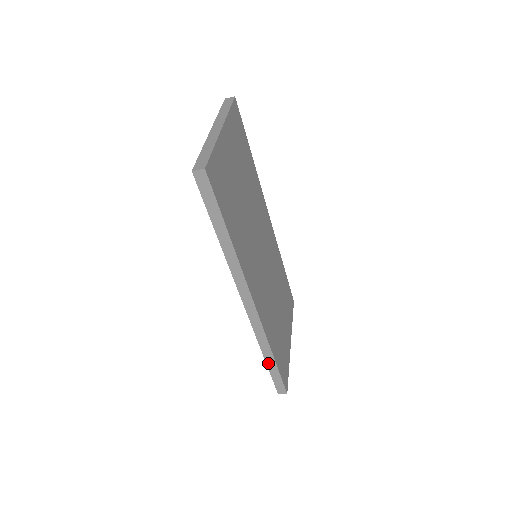
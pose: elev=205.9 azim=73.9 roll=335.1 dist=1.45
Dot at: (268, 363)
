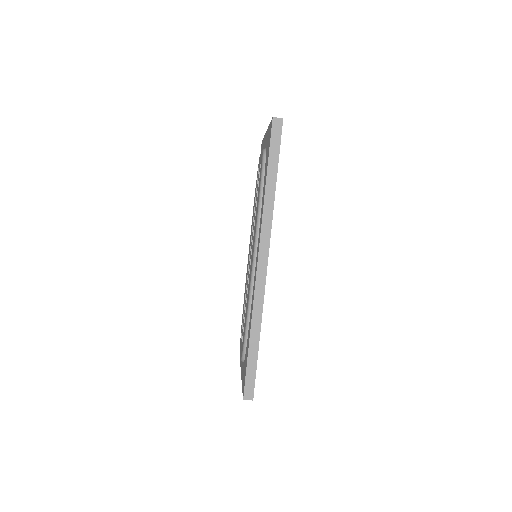
Dot at: (251, 346)
